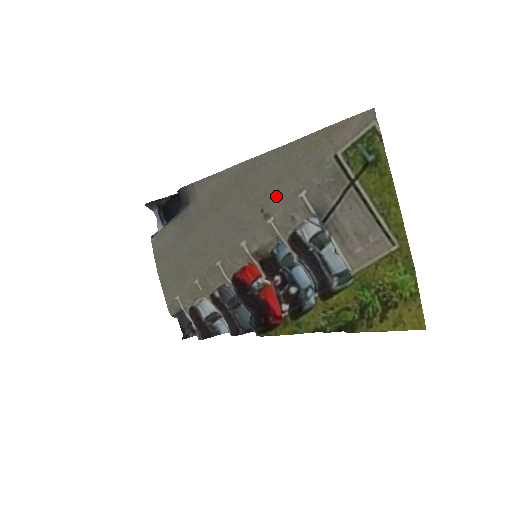
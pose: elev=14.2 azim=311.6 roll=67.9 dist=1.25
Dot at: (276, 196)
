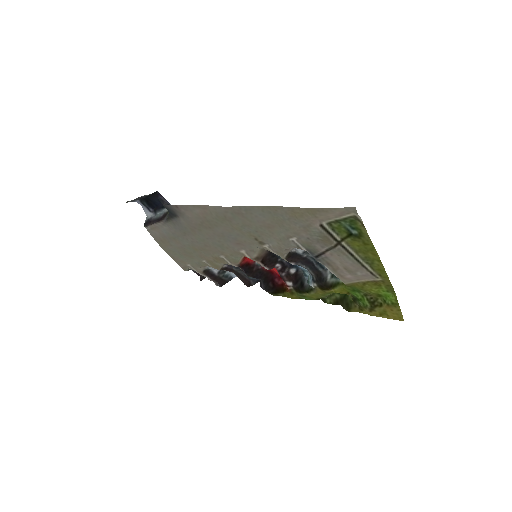
Dot at: (268, 234)
